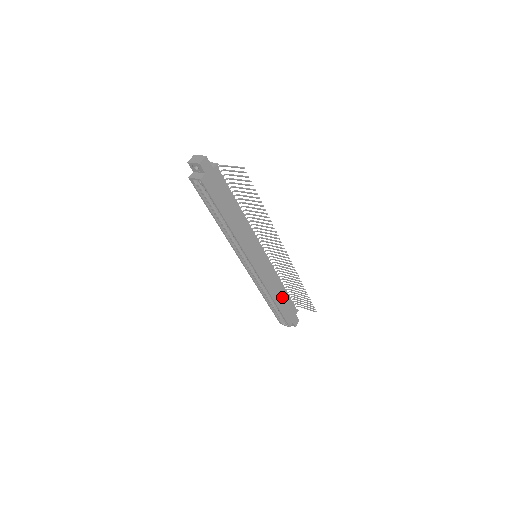
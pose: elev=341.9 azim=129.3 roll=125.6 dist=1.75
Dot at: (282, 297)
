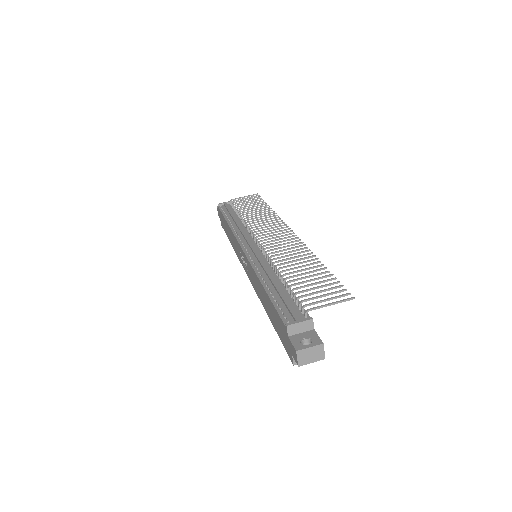
Dot at: occluded
